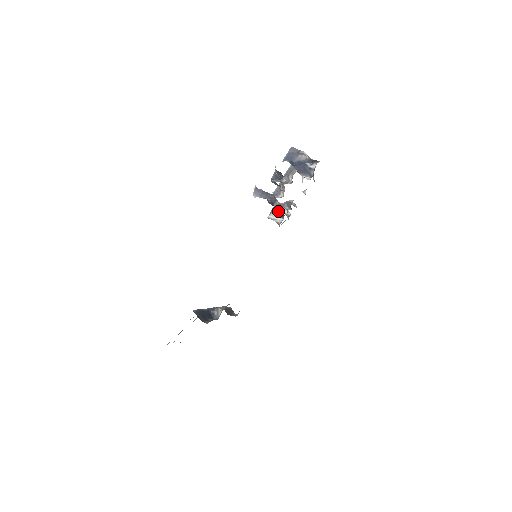
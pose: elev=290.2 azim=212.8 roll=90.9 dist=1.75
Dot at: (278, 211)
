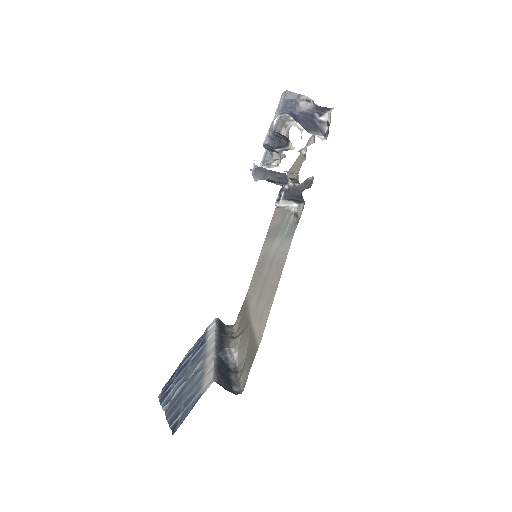
Dot at: (292, 196)
